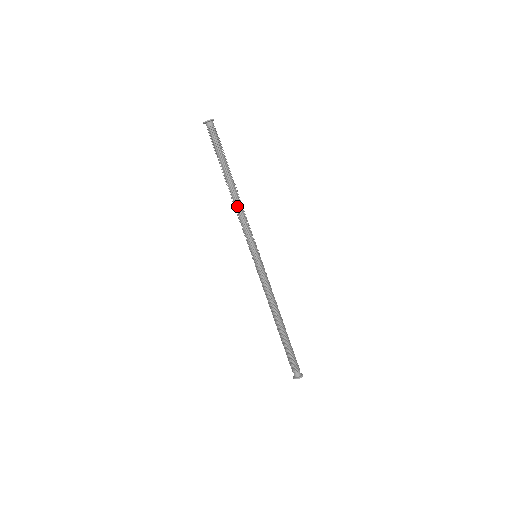
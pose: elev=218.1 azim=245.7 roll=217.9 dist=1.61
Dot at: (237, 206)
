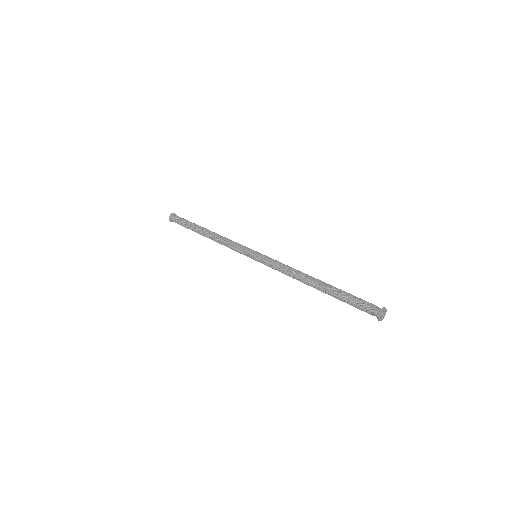
Dot at: (217, 238)
